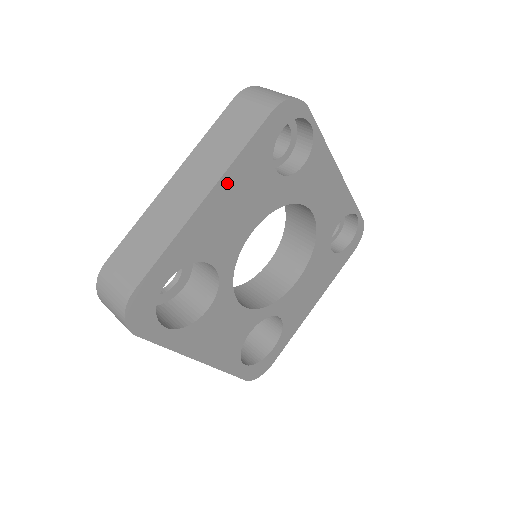
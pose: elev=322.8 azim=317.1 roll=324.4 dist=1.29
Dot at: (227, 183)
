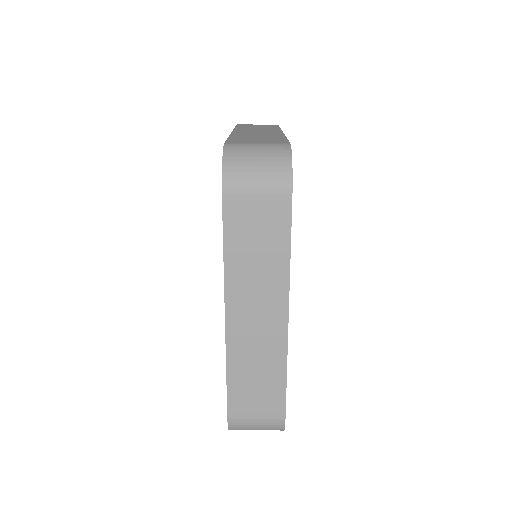
Dot at: occluded
